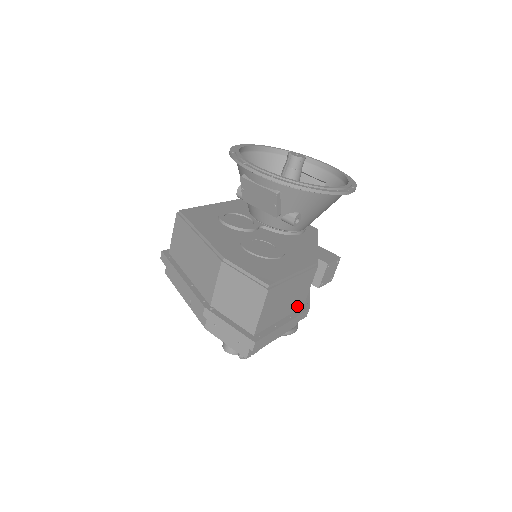
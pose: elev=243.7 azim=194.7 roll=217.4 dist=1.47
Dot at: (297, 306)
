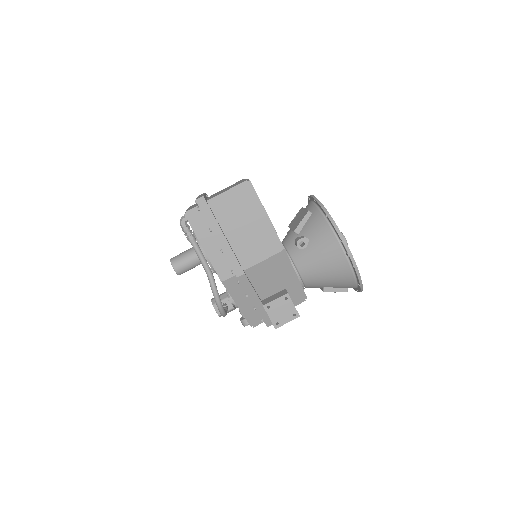
Dot at: (242, 257)
